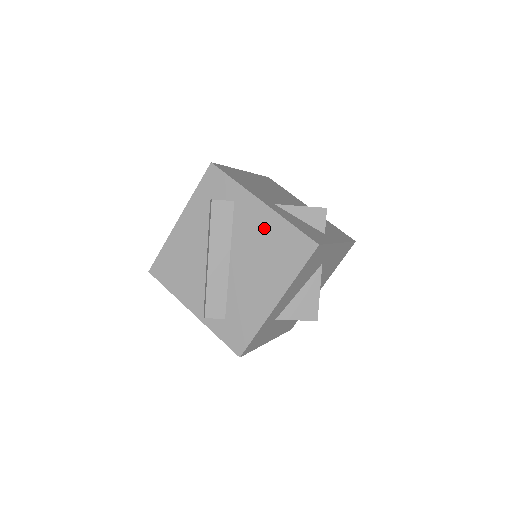
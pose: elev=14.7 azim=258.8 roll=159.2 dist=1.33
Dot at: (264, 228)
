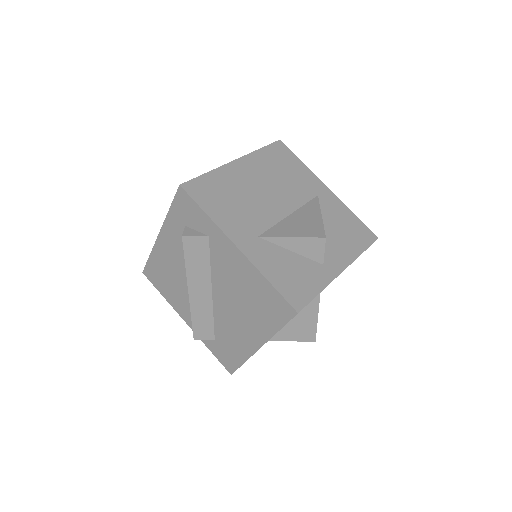
Dot at: (241, 275)
